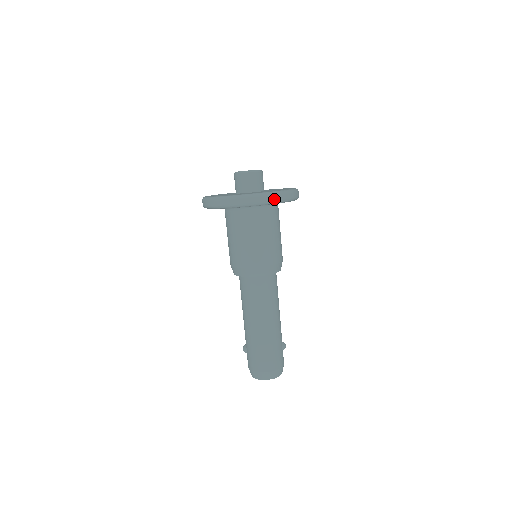
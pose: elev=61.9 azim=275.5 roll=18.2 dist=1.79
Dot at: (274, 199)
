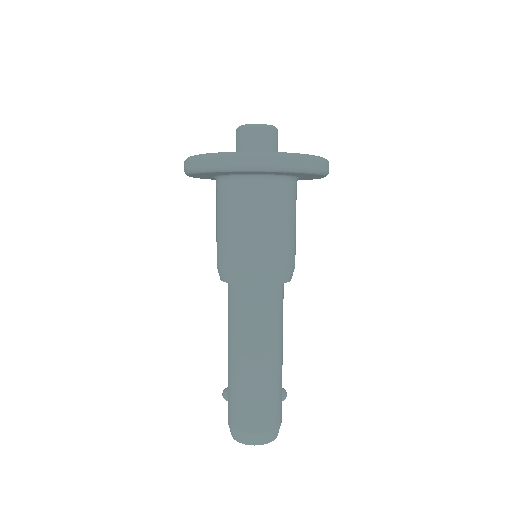
Dot at: (297, 164)
